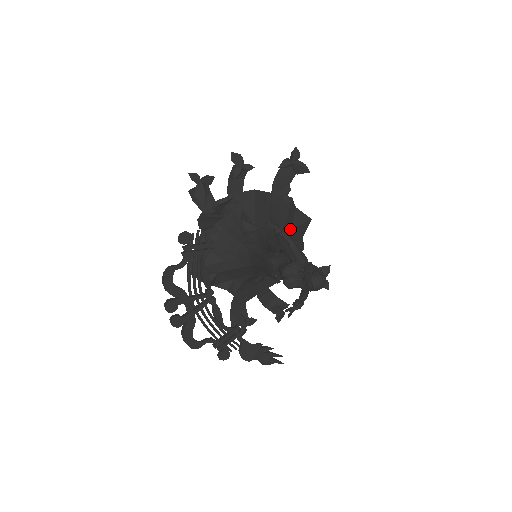
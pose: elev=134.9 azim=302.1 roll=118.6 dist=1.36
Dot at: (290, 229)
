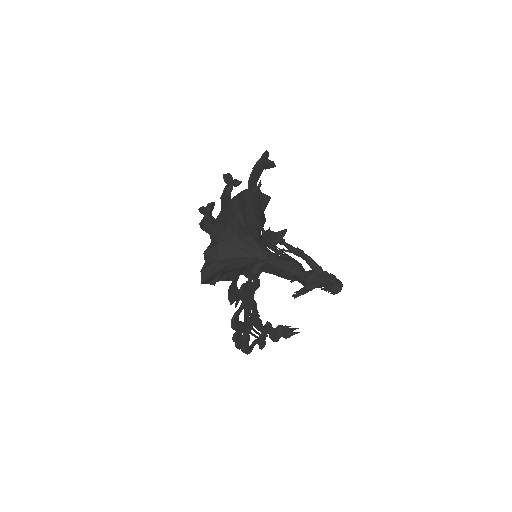
Dot at: (261, 214)
